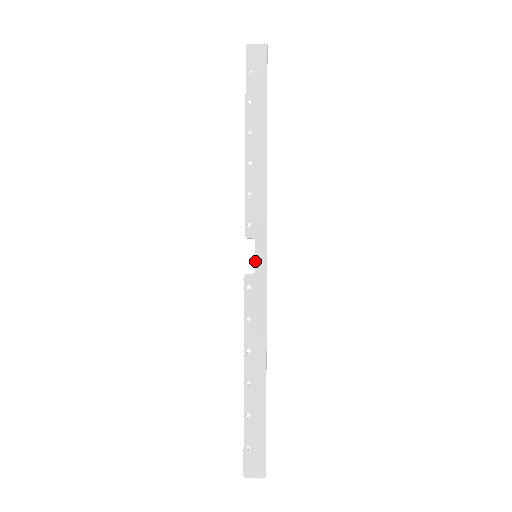
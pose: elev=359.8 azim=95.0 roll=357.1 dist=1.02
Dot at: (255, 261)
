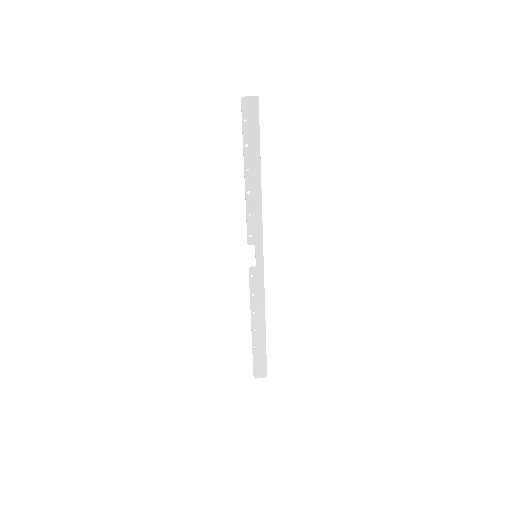
Dot at: (256, 259)
